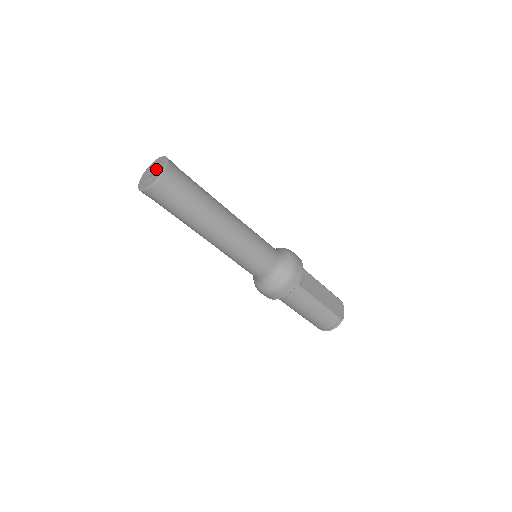
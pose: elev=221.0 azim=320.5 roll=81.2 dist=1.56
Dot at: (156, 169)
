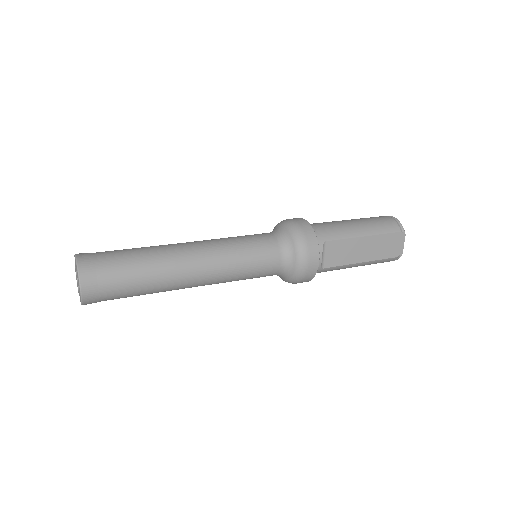
Dot at: (77, 283)
